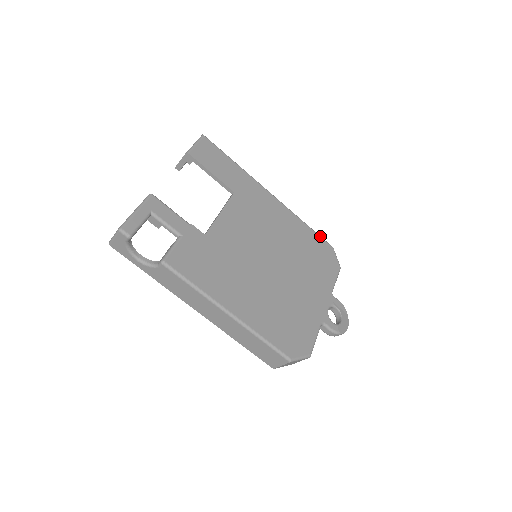
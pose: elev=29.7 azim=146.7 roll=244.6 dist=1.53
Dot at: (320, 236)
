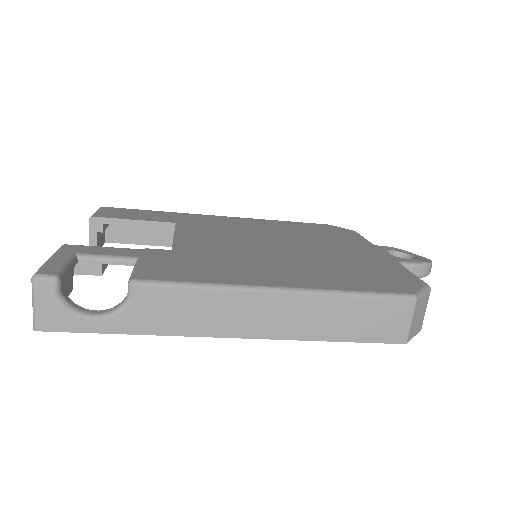
Dot at: (306, 223)
